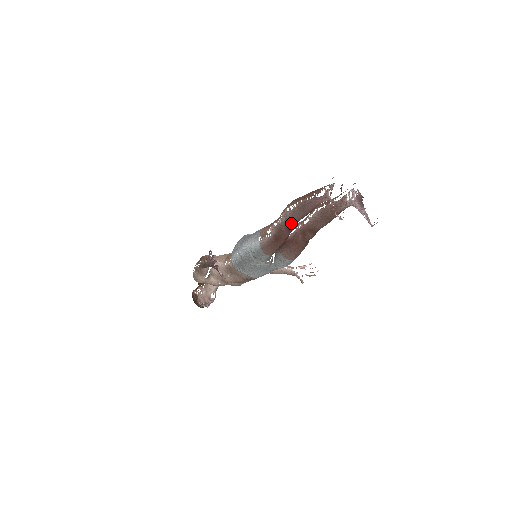
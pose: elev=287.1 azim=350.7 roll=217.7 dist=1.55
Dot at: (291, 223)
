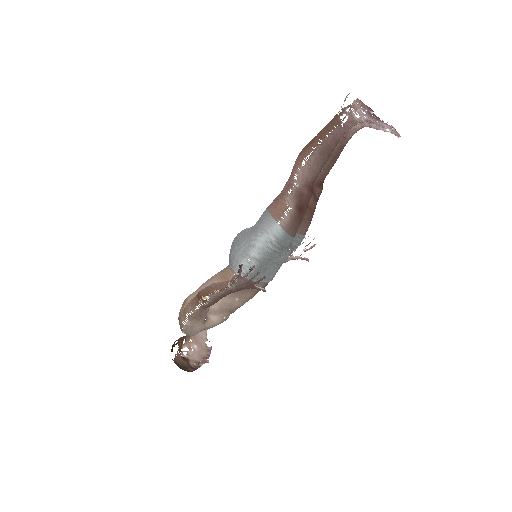
Dot at: (313, 179)
